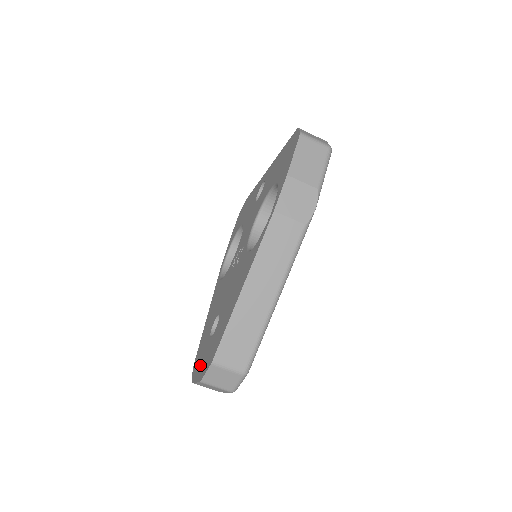
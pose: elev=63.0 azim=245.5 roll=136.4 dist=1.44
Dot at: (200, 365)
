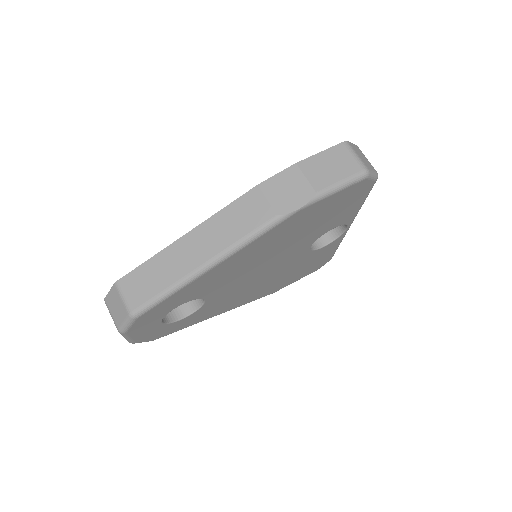
Dot at: occluded
